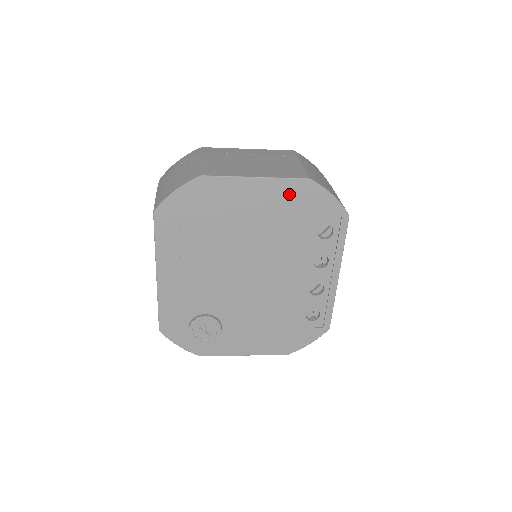
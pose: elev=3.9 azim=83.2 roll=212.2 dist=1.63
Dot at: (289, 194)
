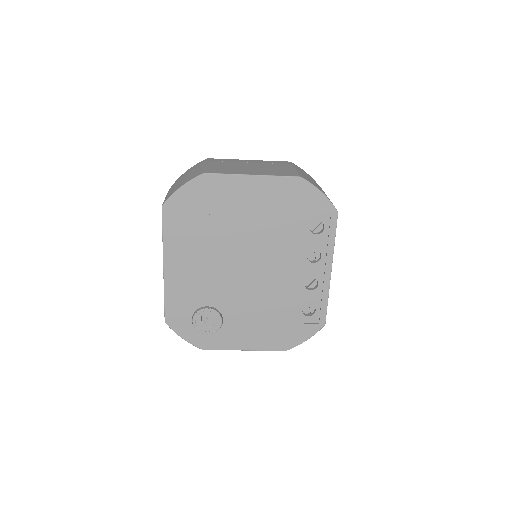
Dot at: (282, 191)
